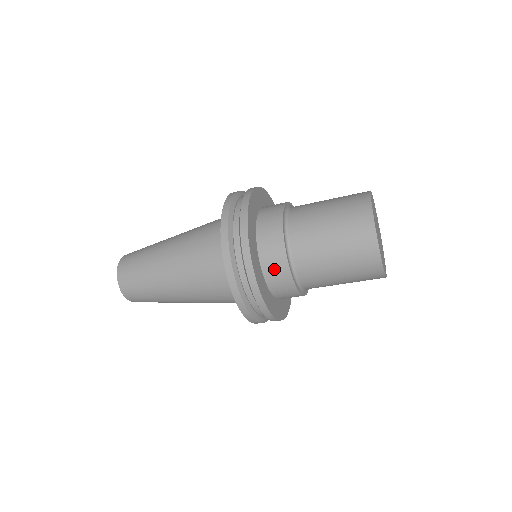
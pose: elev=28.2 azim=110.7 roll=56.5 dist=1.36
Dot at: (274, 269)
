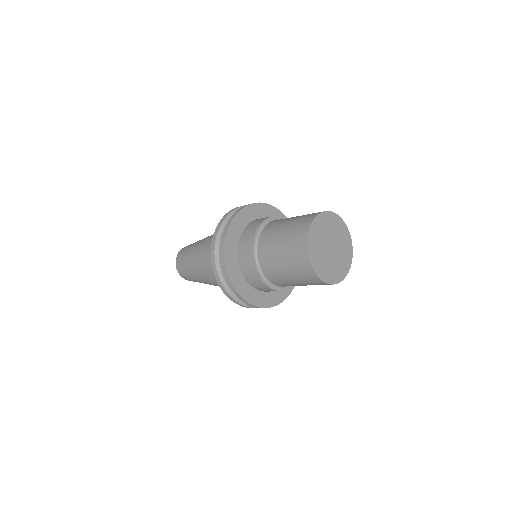
Dot at: (244, 249)
